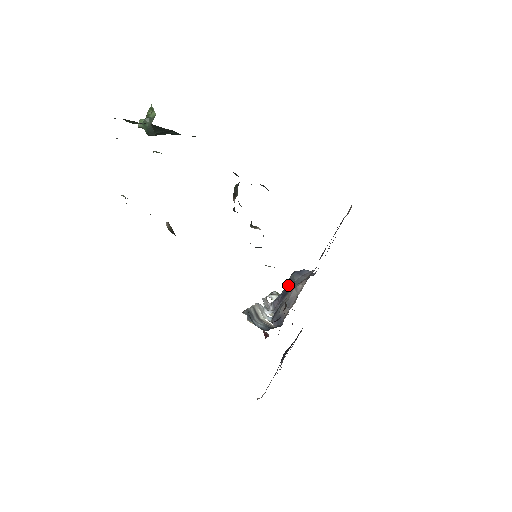
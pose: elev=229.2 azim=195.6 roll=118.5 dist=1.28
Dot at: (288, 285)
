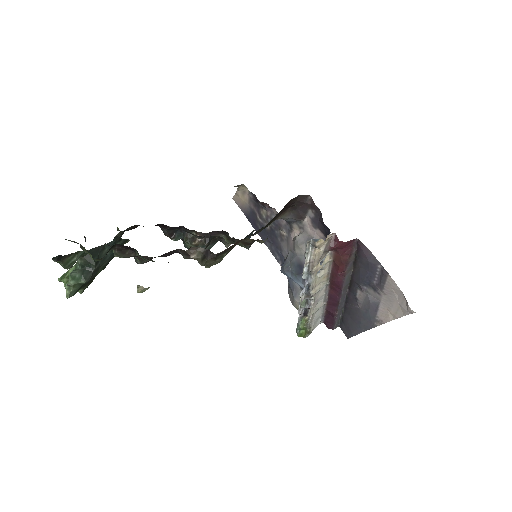
Dot at: (292, 271)
